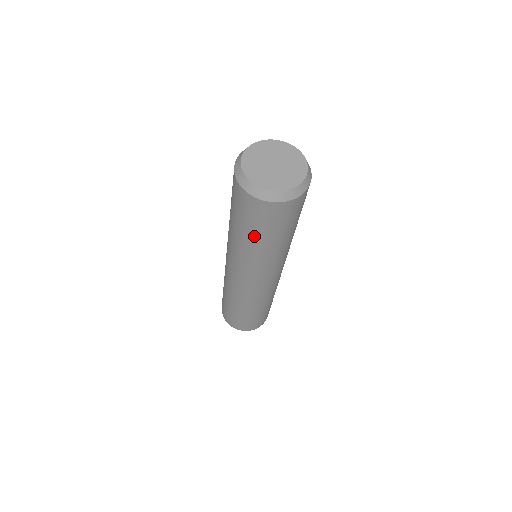
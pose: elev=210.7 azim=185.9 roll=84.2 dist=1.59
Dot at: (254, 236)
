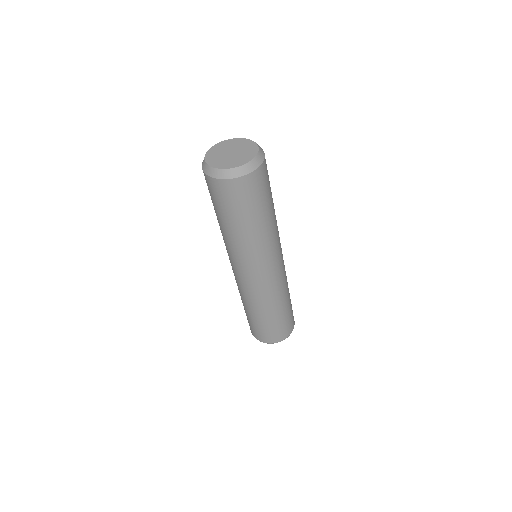
Dot at: (259, 215)
